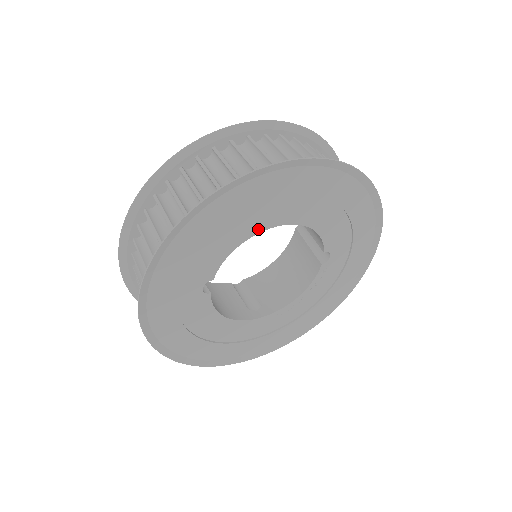
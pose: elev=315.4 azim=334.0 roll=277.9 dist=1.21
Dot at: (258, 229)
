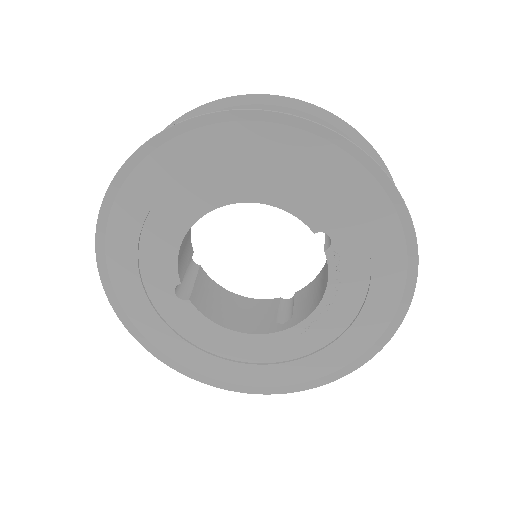
Dot at: (192, 218)
